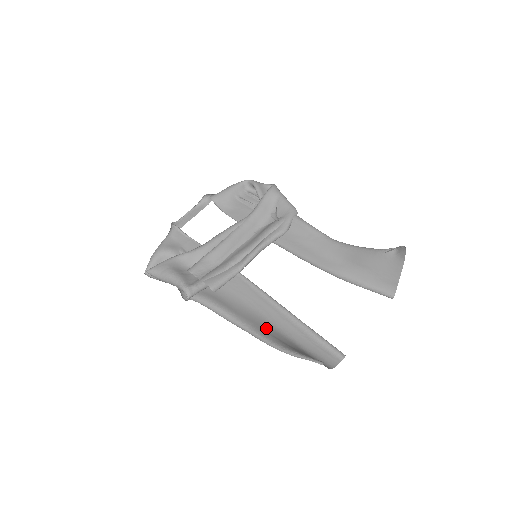
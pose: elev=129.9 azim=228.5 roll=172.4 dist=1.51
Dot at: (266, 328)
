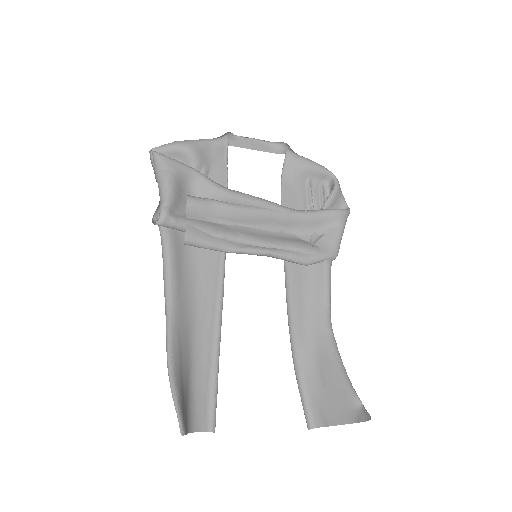
Dot at: (185, 332)
